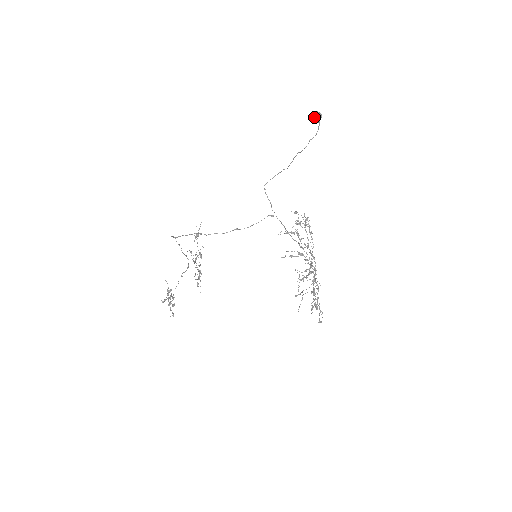
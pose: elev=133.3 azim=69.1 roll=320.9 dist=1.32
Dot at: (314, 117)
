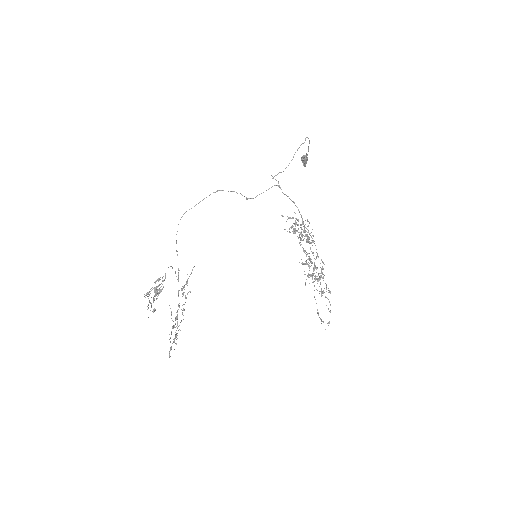
Dot at: (302, 160)
